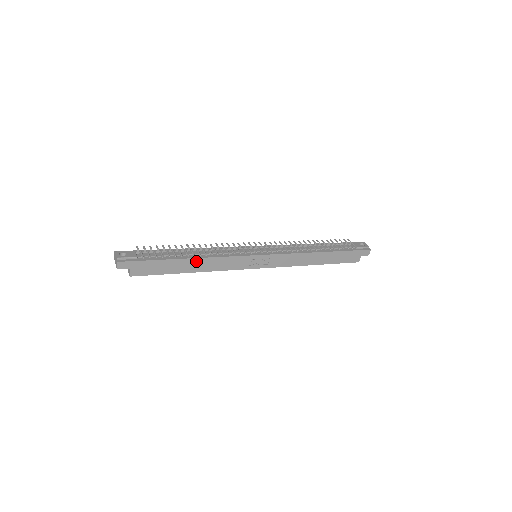
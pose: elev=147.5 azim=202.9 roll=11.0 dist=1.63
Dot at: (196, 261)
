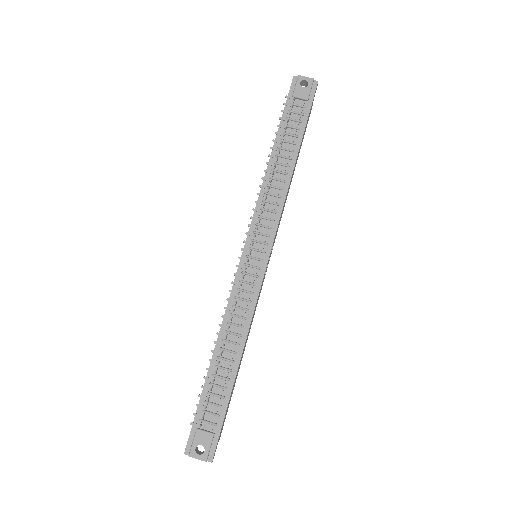
Dot at: (242, 353)
